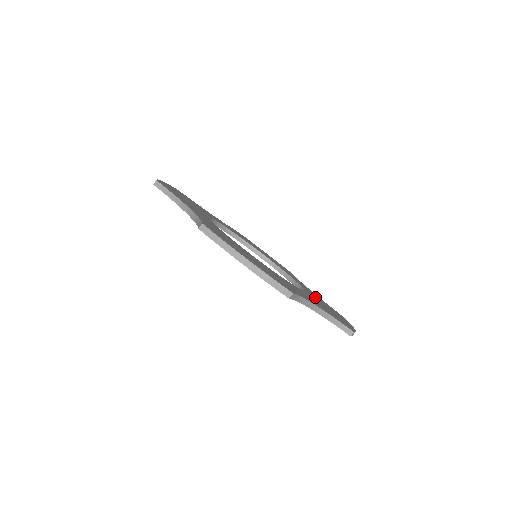
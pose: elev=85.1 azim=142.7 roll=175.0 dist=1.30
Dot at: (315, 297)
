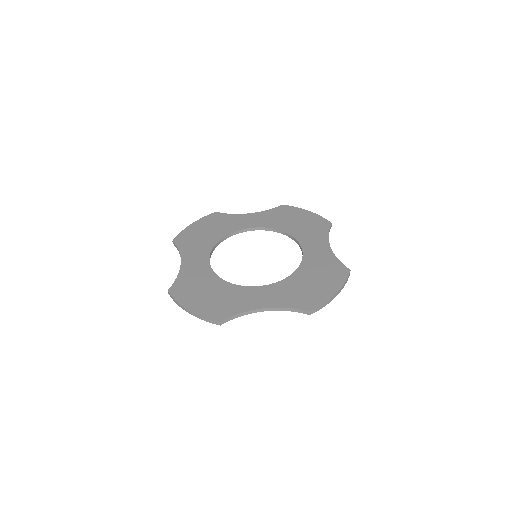
Dot at: (309, 270)
